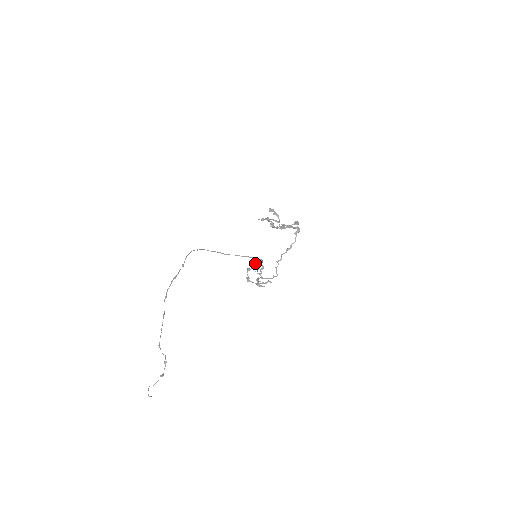
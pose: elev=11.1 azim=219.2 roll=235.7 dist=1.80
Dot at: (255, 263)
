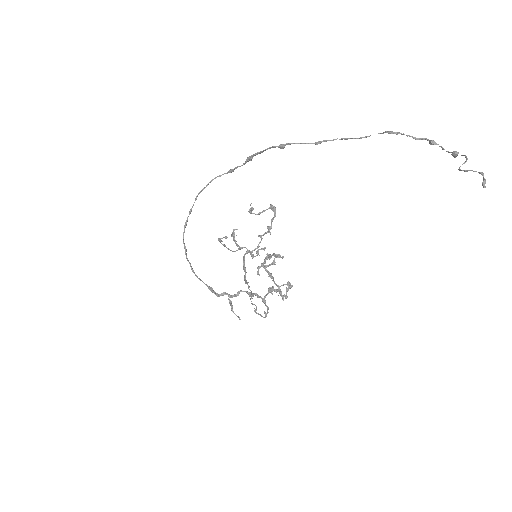
Dot at: (229, 299)
